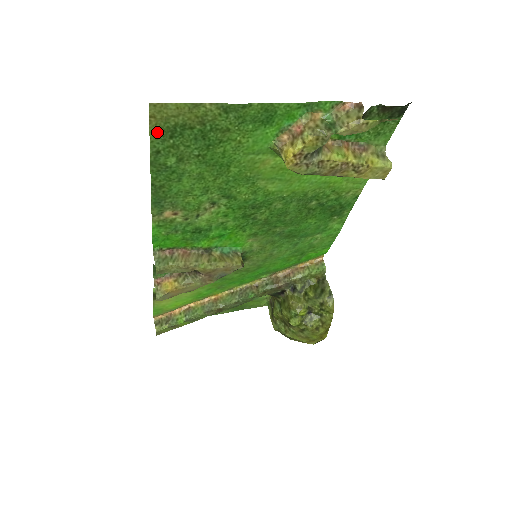
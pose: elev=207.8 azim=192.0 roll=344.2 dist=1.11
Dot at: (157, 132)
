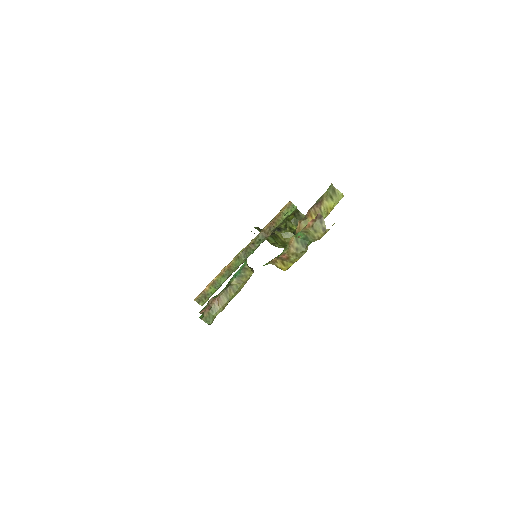
Dot at: occluded
